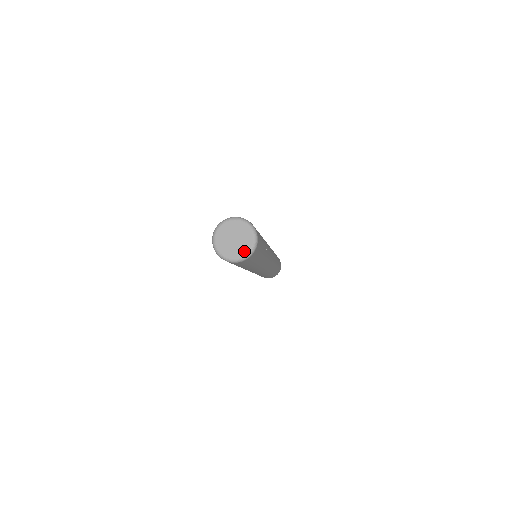
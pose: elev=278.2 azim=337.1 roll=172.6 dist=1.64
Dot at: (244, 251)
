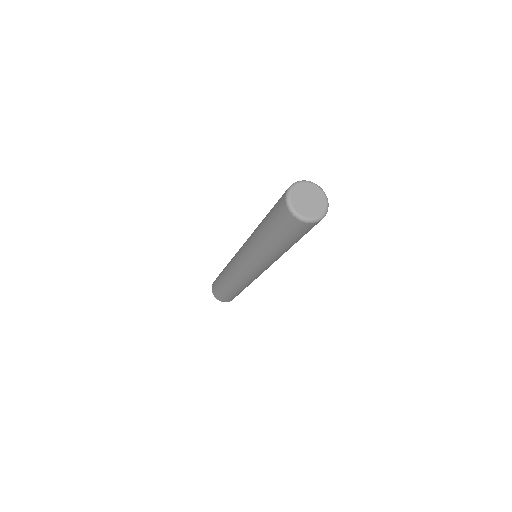
Dot at: (323, 202)
